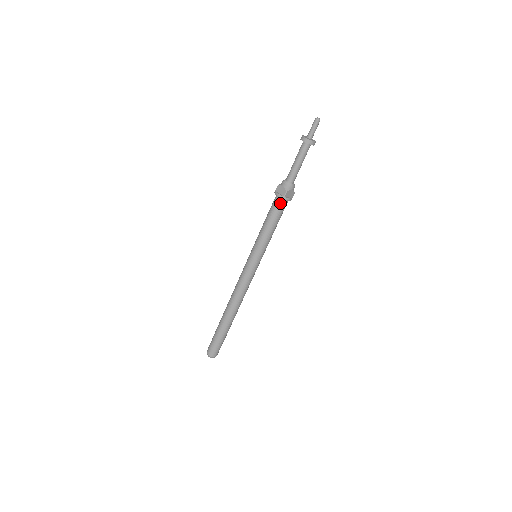
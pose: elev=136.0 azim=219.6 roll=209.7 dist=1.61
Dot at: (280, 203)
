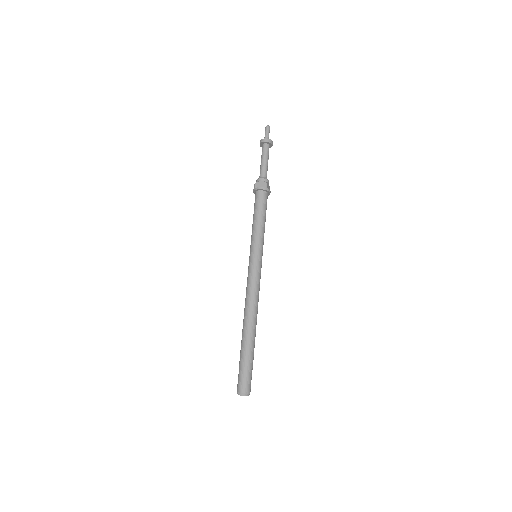
Dot at: (264, 196)
